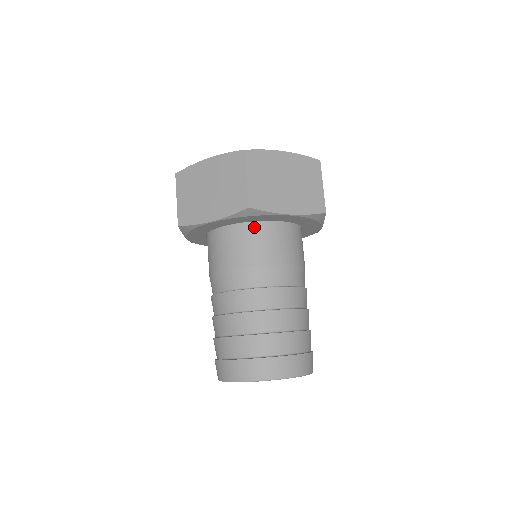
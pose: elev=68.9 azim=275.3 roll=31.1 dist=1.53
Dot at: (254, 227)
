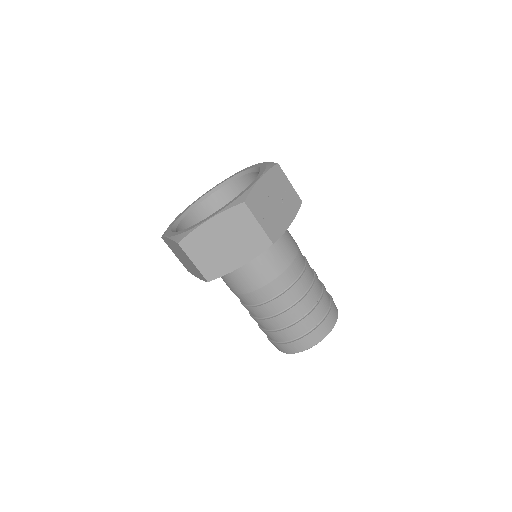
Dot at: occluded
